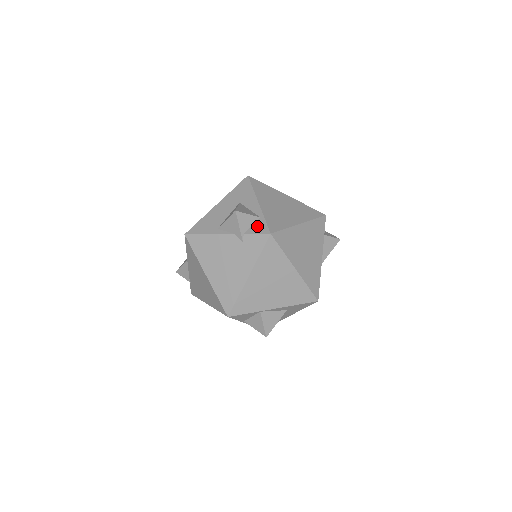
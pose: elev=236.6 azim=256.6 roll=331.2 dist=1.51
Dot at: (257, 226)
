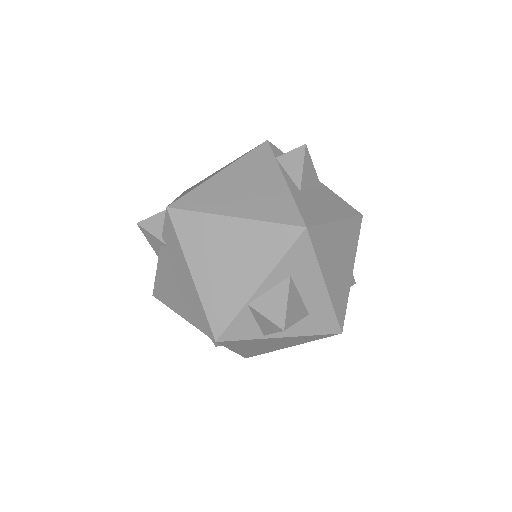
Dot at: occluded
